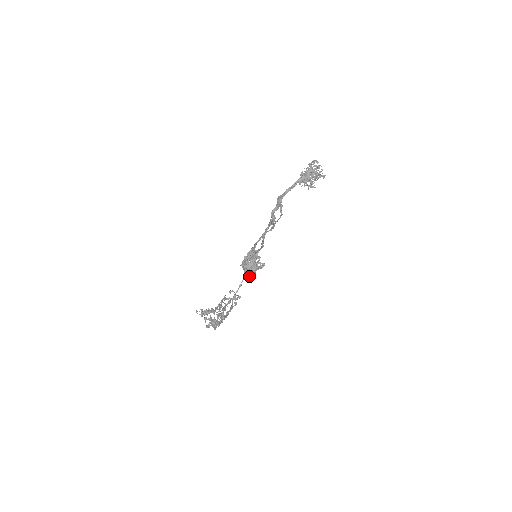
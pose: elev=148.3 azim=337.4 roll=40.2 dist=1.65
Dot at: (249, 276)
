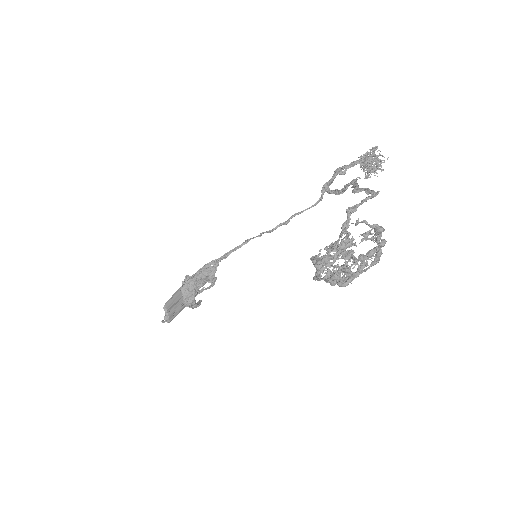
Dot at: occluded
